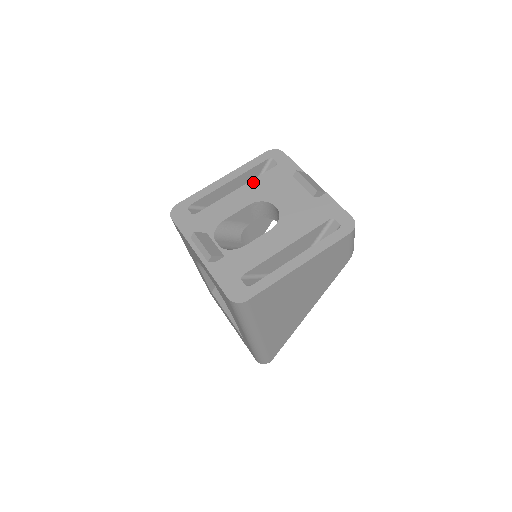
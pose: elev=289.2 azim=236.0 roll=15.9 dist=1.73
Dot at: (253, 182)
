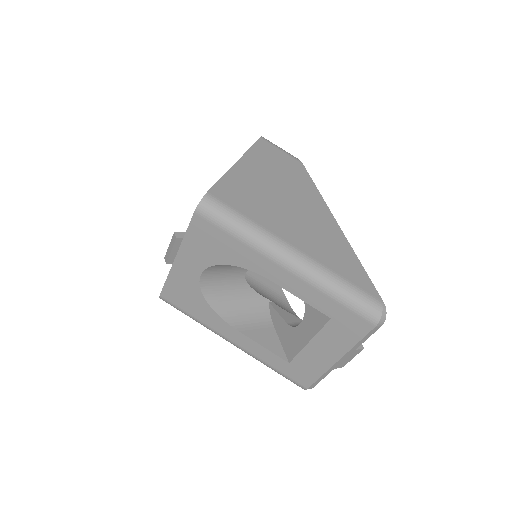
Dot at: occluded
